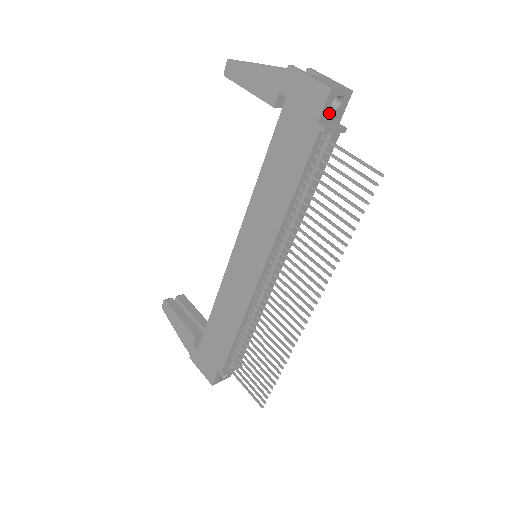
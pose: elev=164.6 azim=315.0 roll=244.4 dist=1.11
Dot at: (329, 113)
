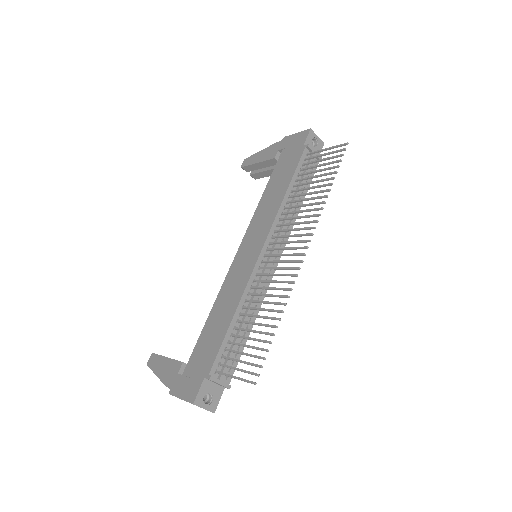
Dot at: occluded
